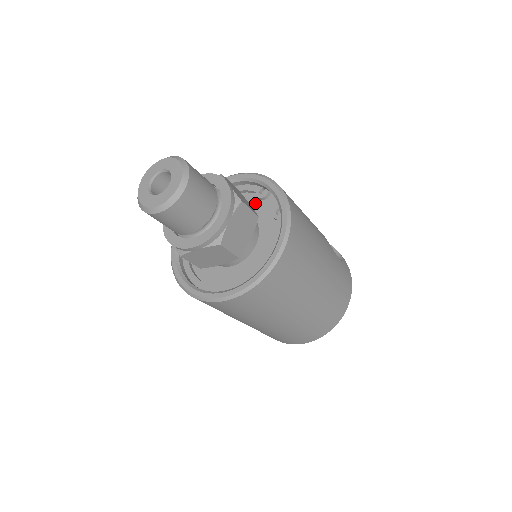
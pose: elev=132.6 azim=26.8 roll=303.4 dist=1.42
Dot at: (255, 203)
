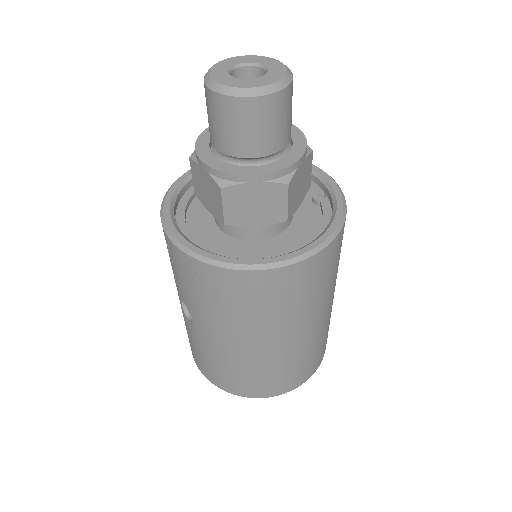
Dot at: occluded
